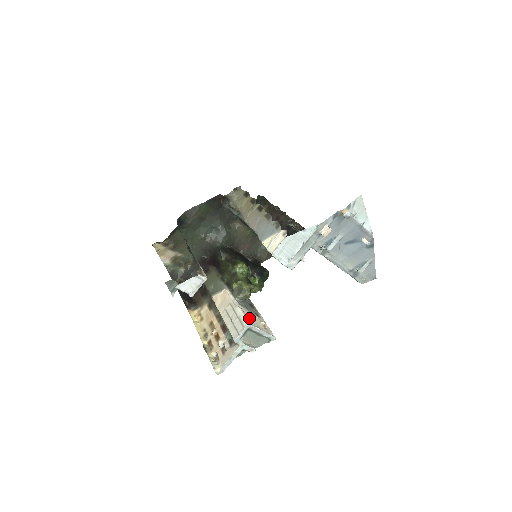
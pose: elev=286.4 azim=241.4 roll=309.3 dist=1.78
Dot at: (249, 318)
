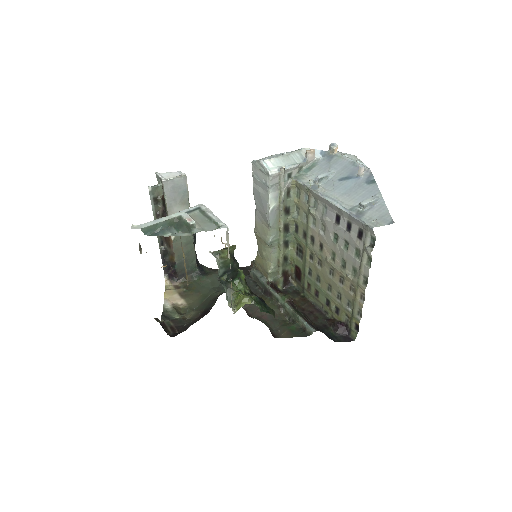
Dot at: occluded
